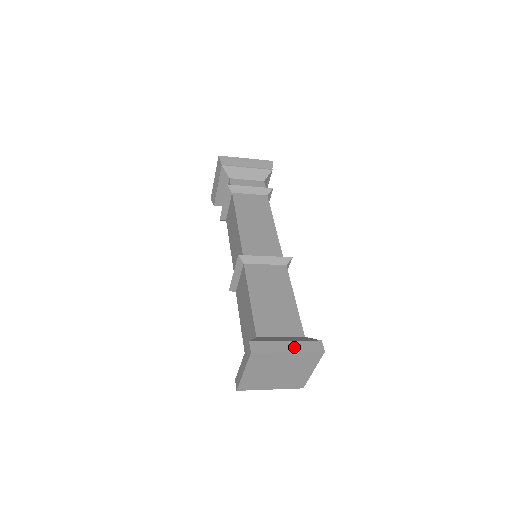
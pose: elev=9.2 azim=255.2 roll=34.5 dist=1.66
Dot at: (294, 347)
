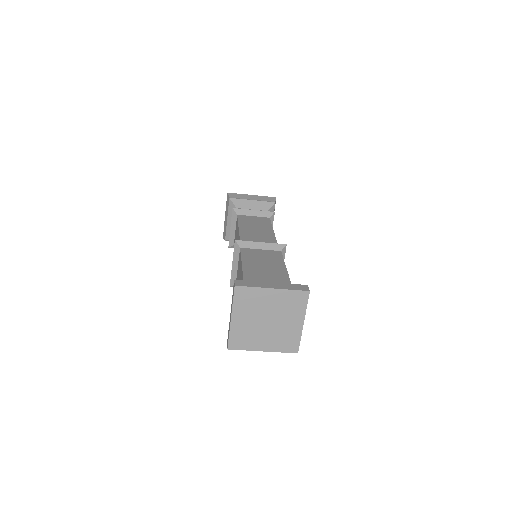
Dot at: (279, 286)
